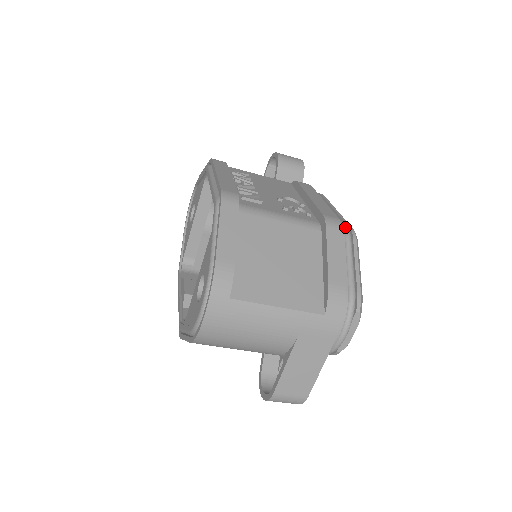
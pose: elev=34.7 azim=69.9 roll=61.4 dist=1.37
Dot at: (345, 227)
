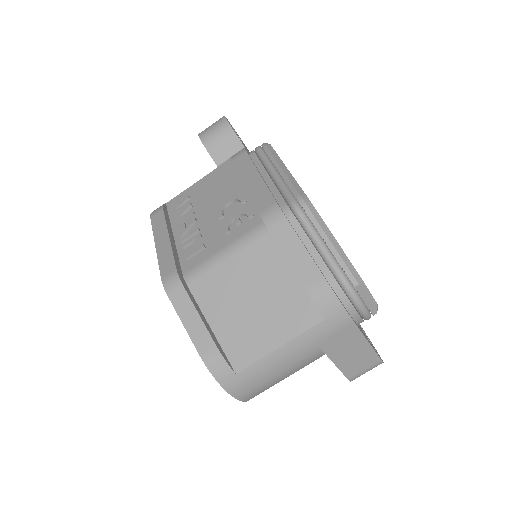
Dot at: (290, 201)
